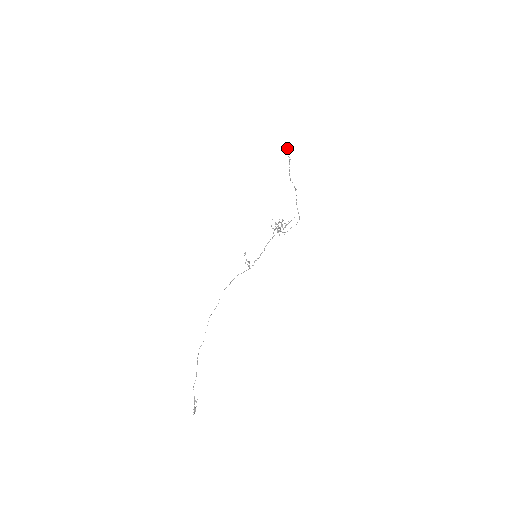
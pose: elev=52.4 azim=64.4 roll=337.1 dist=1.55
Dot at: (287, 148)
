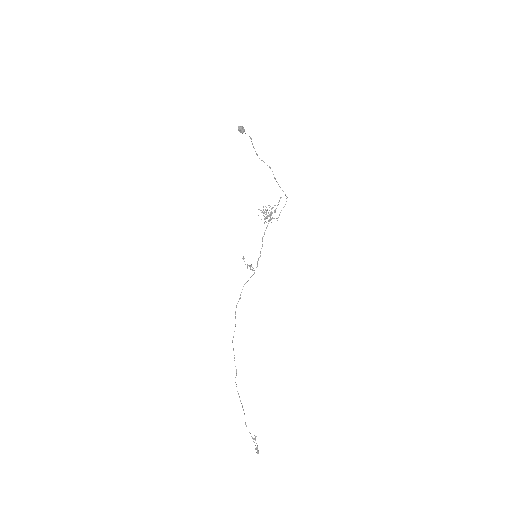
Dot at: (243, 127)
